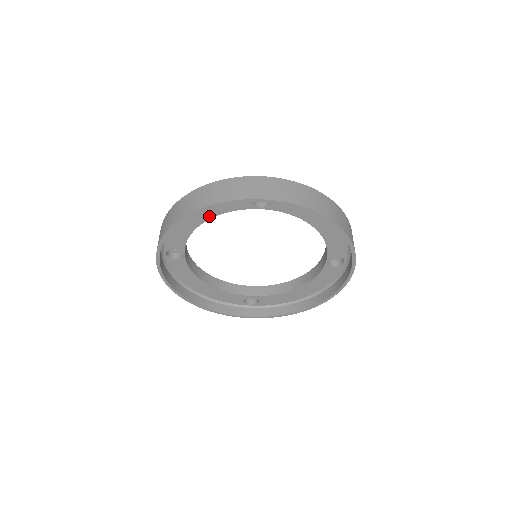
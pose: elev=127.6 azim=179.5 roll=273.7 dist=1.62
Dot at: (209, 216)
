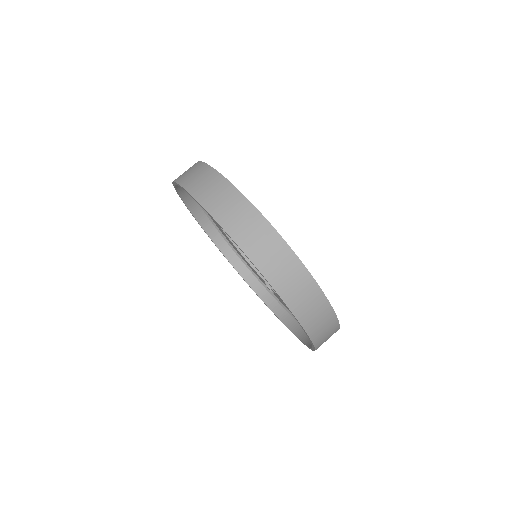
Dot at: occluded
